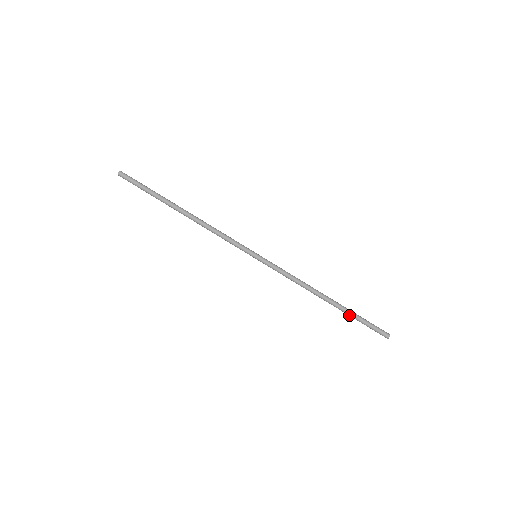
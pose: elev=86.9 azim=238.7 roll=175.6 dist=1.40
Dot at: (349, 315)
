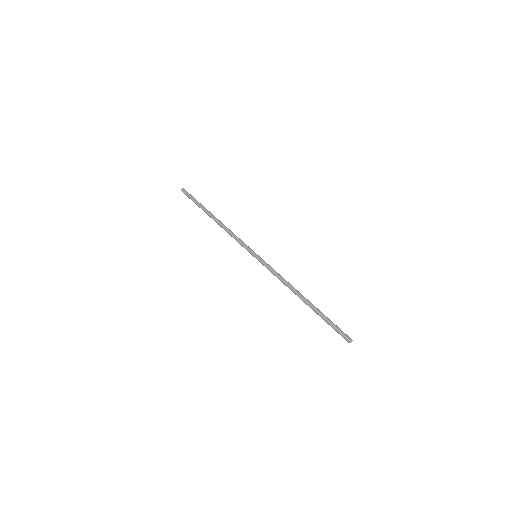
Dot at: (319, 314)
